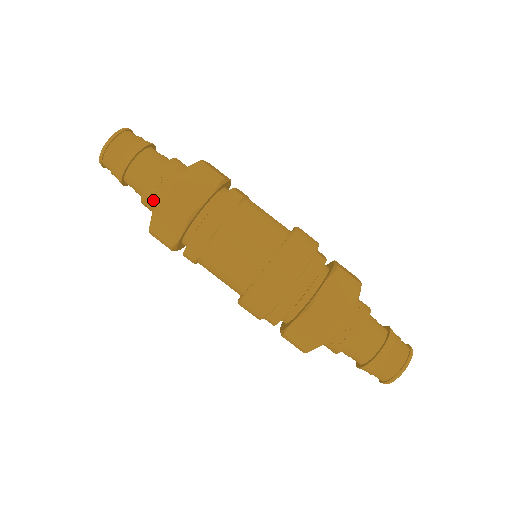
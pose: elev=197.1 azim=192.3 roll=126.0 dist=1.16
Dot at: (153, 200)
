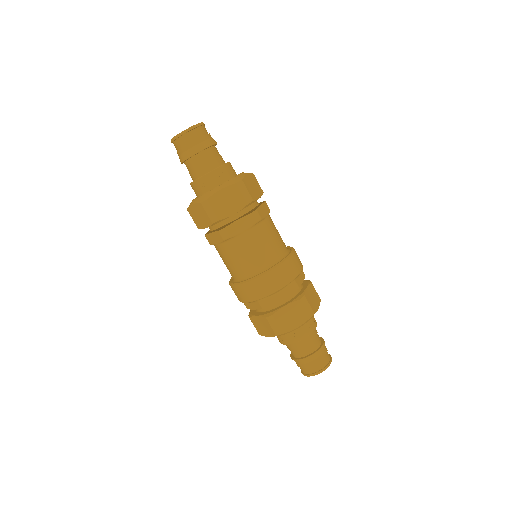
Dot at: (215, 181)
